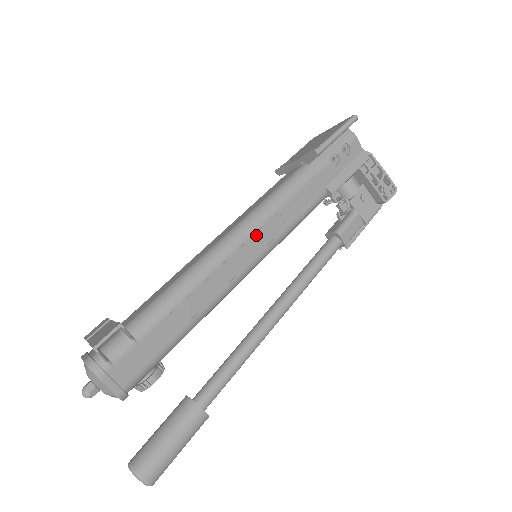
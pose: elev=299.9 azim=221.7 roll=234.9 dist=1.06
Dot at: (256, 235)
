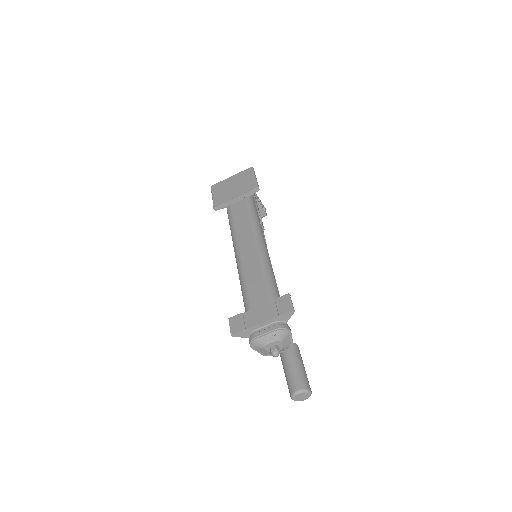
Dot at: occluded
